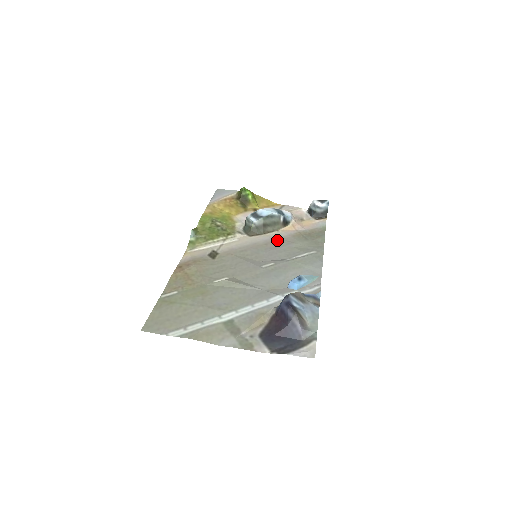
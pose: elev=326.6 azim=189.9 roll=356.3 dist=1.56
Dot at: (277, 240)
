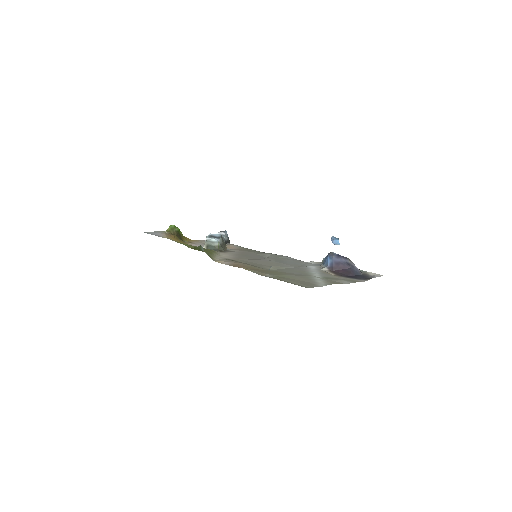
Dot at: (240, 252)
